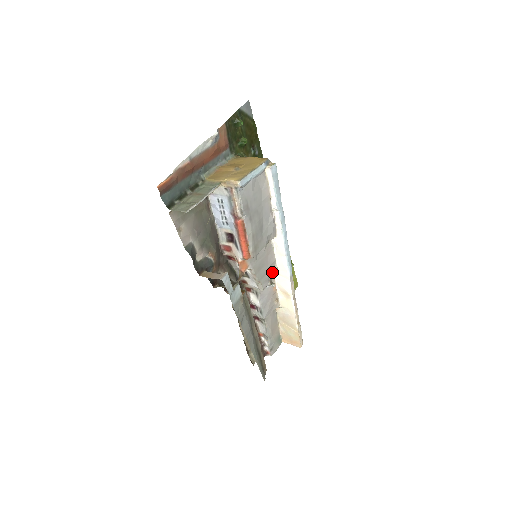
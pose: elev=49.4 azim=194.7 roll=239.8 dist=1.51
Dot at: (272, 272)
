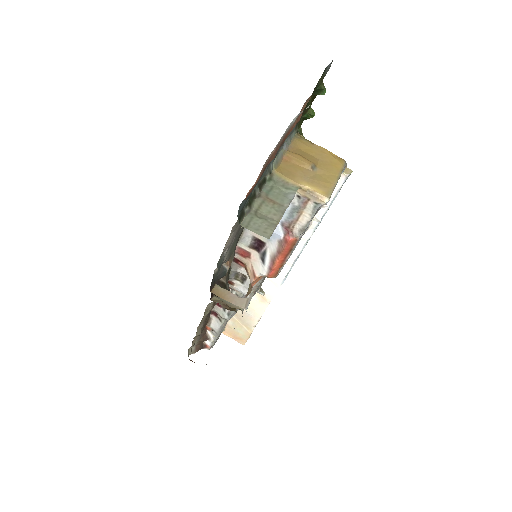
Dot at: occluded
